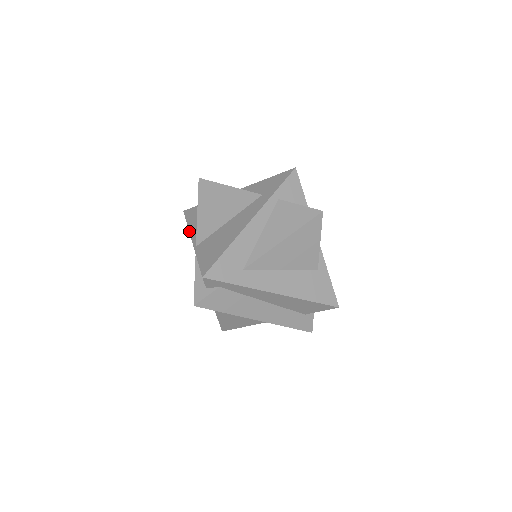
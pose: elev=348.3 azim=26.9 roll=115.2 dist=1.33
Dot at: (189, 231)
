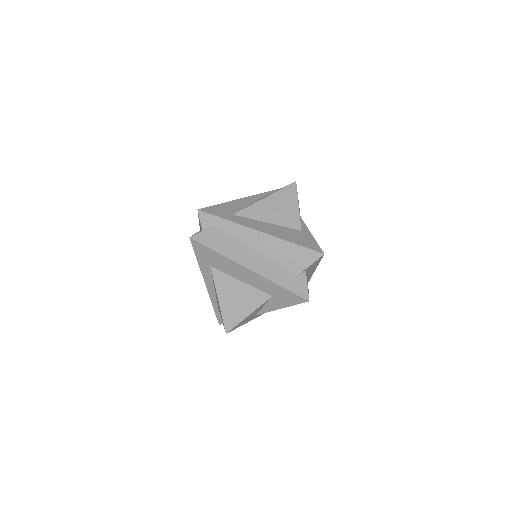
Dot at: occluded
